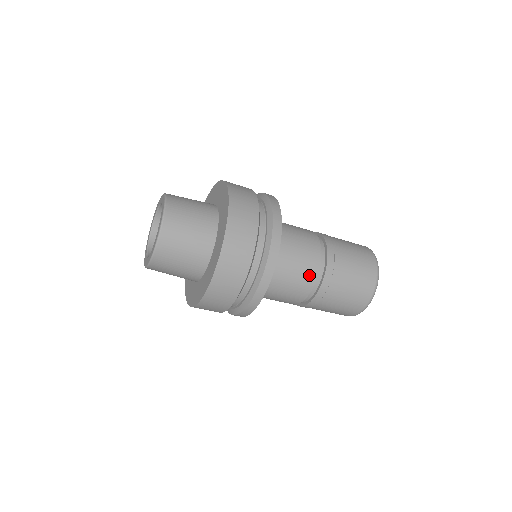
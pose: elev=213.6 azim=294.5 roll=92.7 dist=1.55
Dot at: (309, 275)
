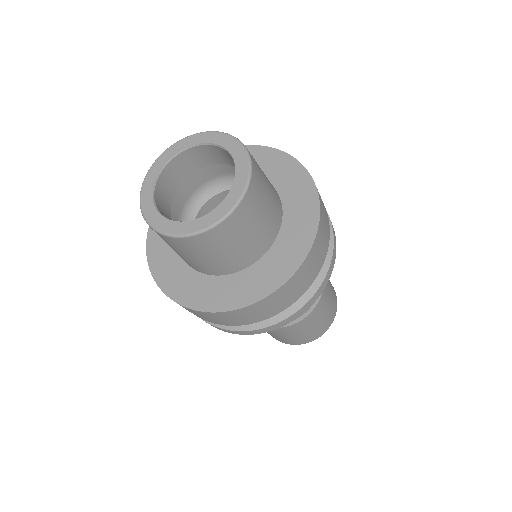
Dot at: occluded
